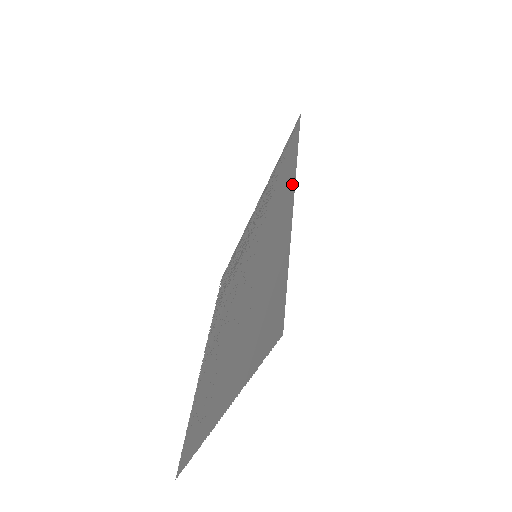
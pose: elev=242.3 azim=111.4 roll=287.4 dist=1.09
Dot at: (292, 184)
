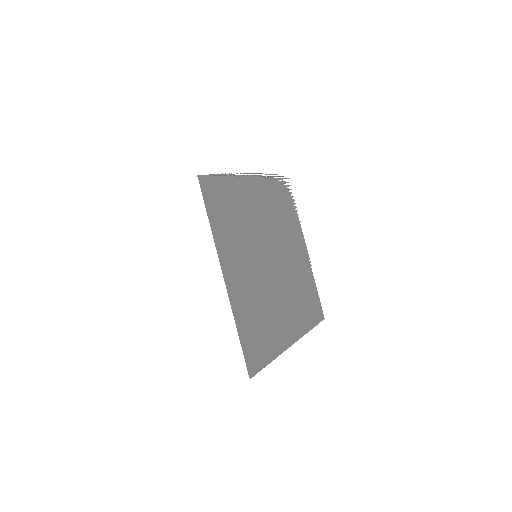
Dot at: (222, 263)
